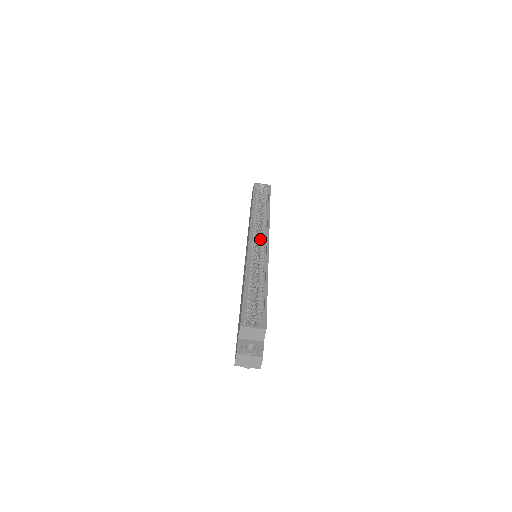
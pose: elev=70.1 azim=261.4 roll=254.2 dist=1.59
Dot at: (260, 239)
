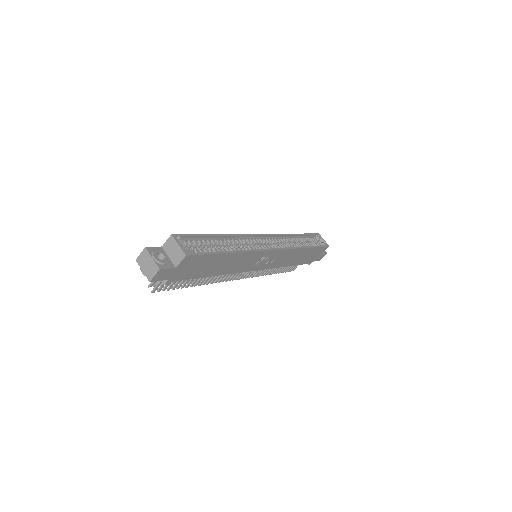
Dot at: (272, 246)
